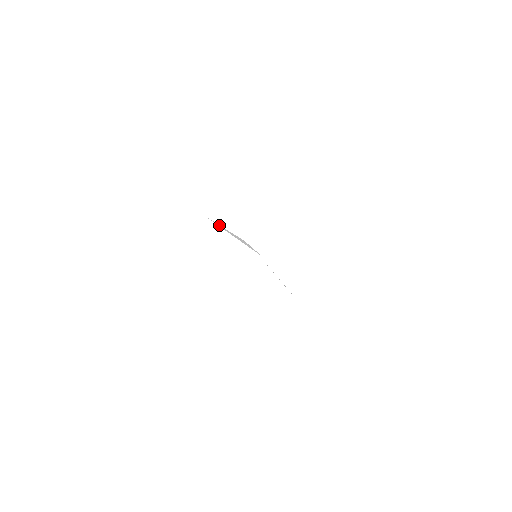
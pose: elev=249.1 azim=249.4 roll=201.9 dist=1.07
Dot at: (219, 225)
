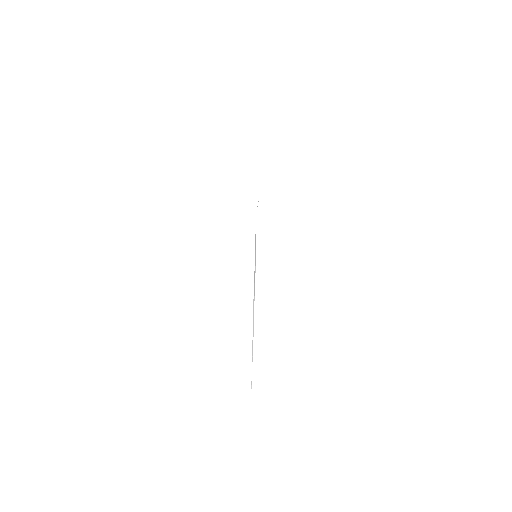
Dot at: occluded
